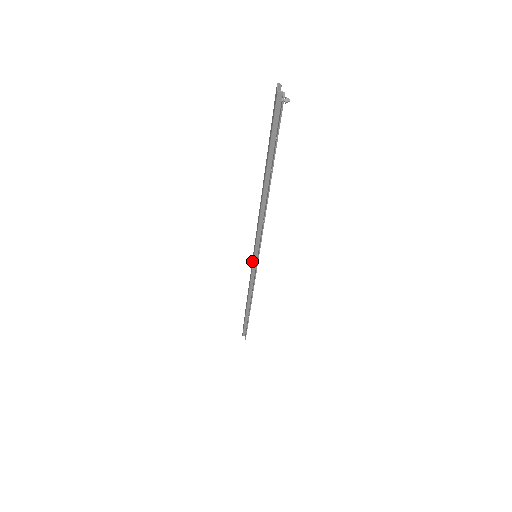
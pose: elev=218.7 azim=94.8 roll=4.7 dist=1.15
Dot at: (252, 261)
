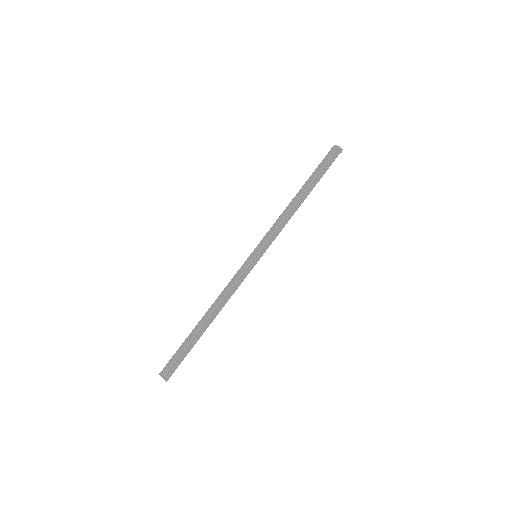
Dot at: (246, 263)
